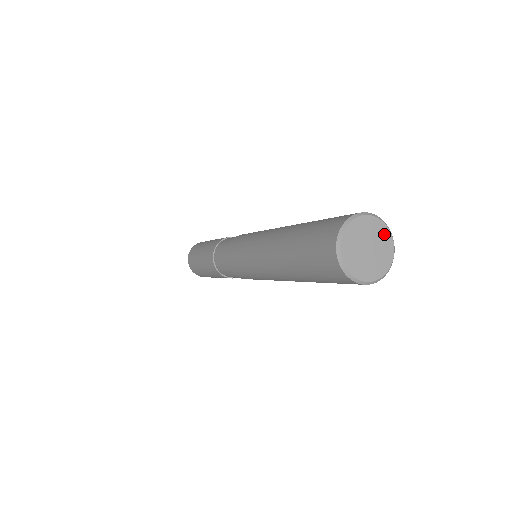
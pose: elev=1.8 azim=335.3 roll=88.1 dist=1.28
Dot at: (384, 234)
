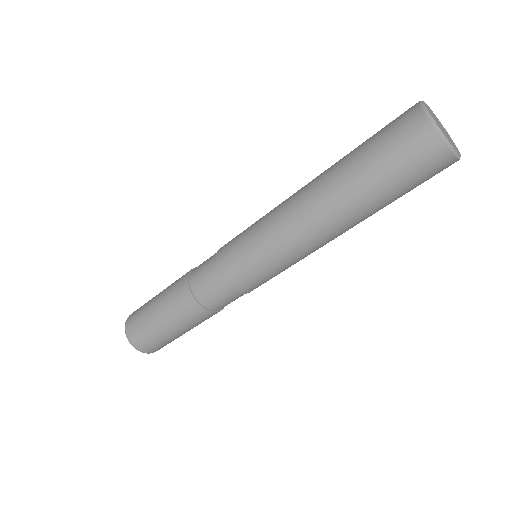
Dot at: (449, 136)
